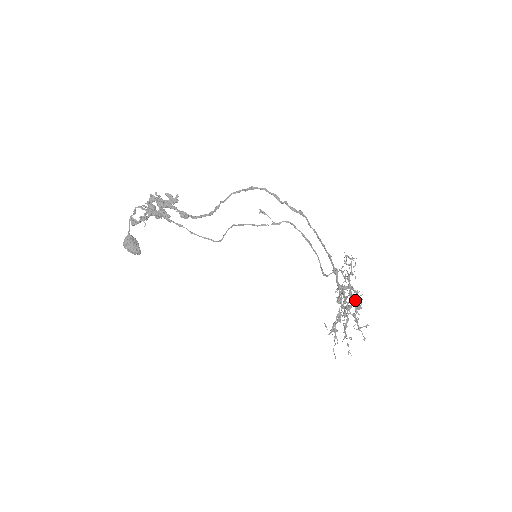
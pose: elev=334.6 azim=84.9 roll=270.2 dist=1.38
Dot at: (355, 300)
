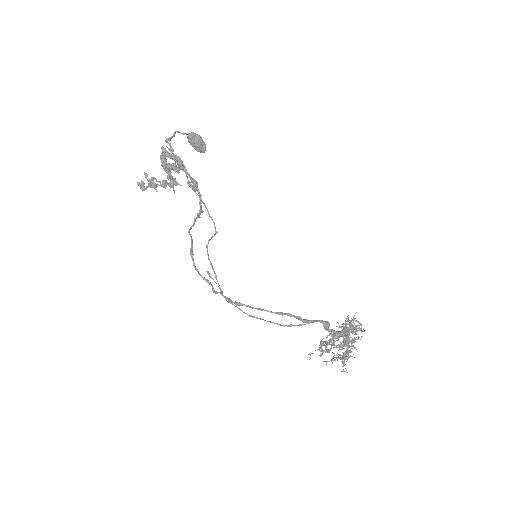
Dot at: occluded
